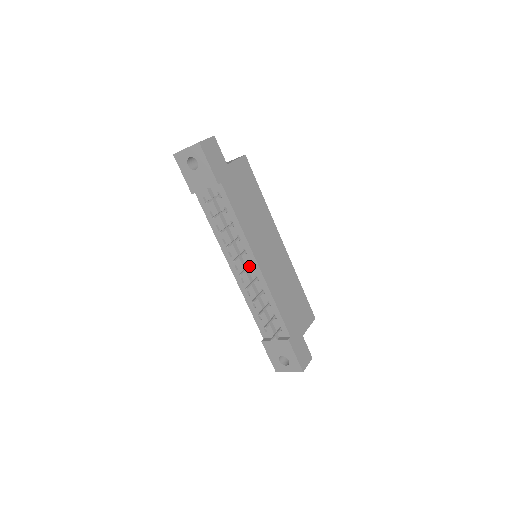
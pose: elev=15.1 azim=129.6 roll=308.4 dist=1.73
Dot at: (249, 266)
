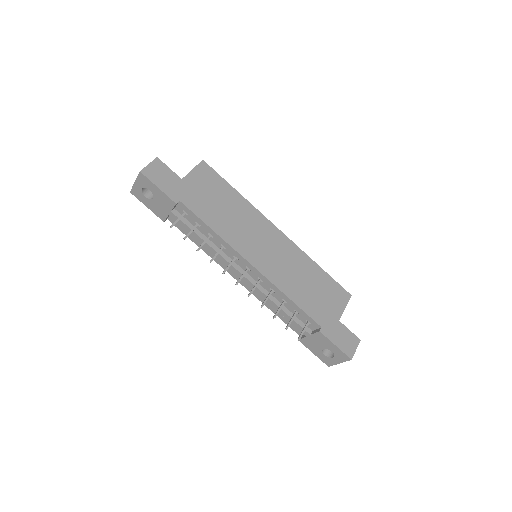
Dot at: (245, 271)
